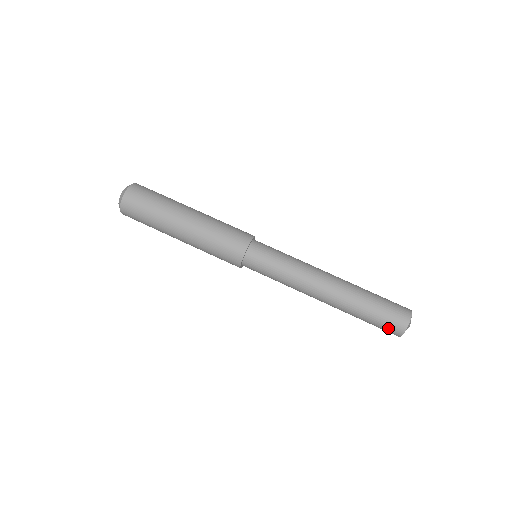
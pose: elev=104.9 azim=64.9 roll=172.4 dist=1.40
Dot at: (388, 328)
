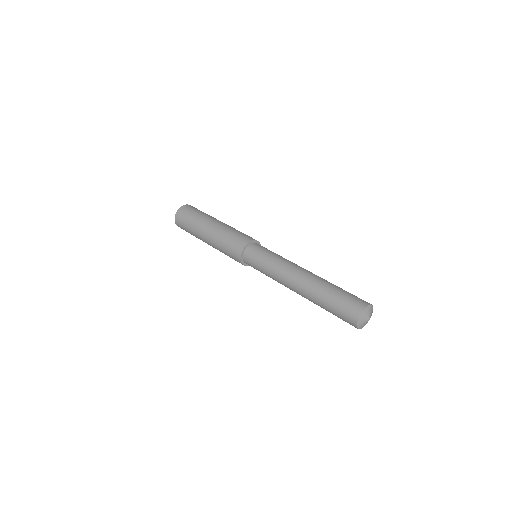
Dot at: (351, 304)
